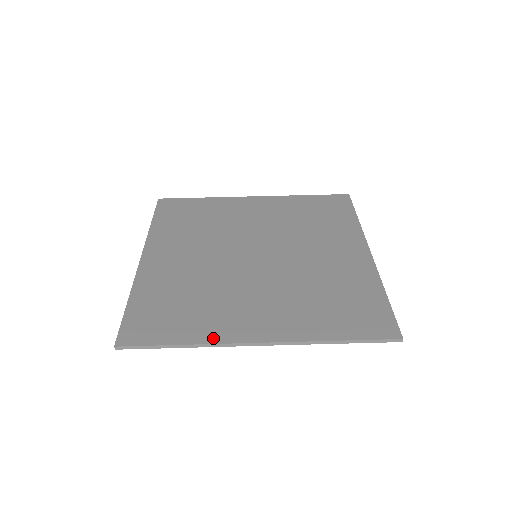
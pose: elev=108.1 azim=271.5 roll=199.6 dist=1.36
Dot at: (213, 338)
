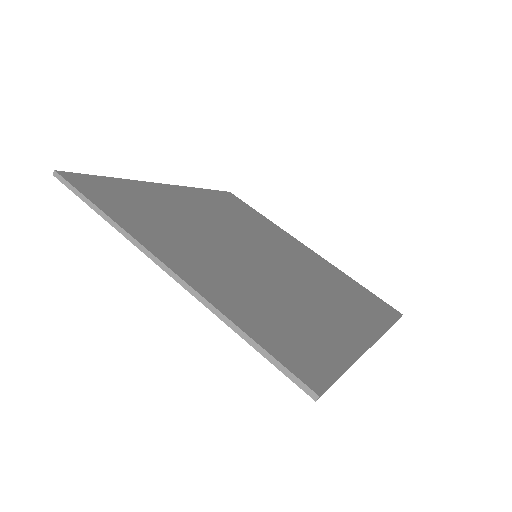
Dot at: (134, 231)
